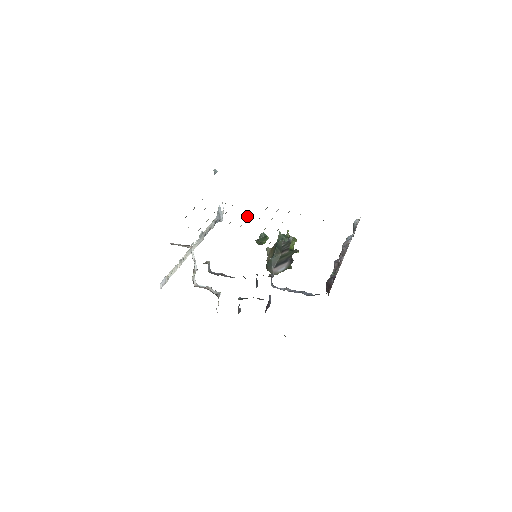
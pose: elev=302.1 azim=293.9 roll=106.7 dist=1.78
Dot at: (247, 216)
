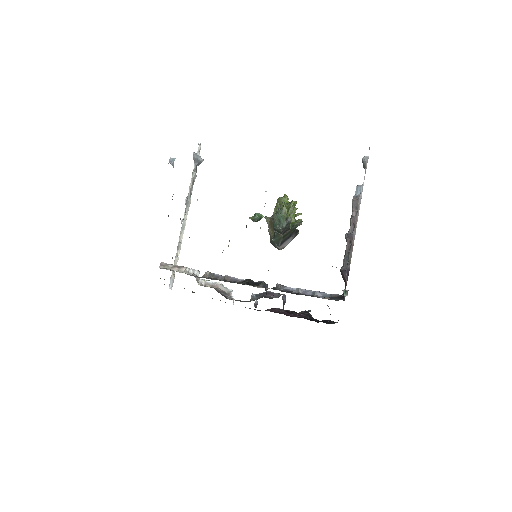
Dot at: occluded
